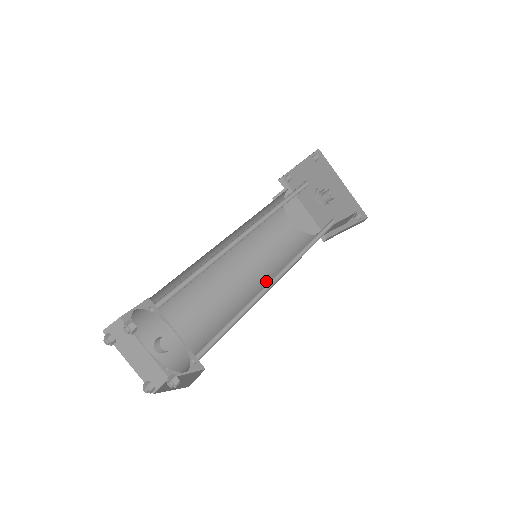
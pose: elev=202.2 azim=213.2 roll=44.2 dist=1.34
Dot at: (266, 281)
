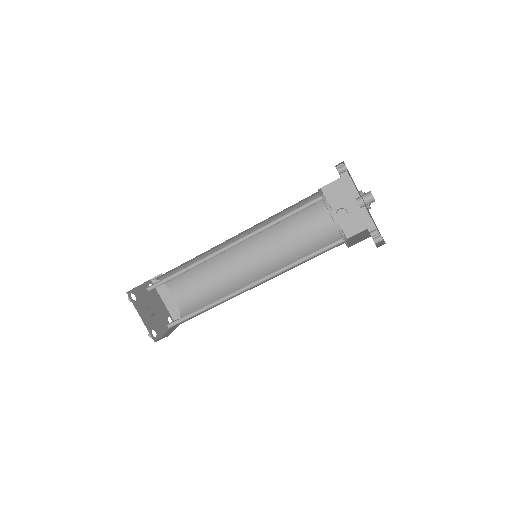
Dot at: occluded
